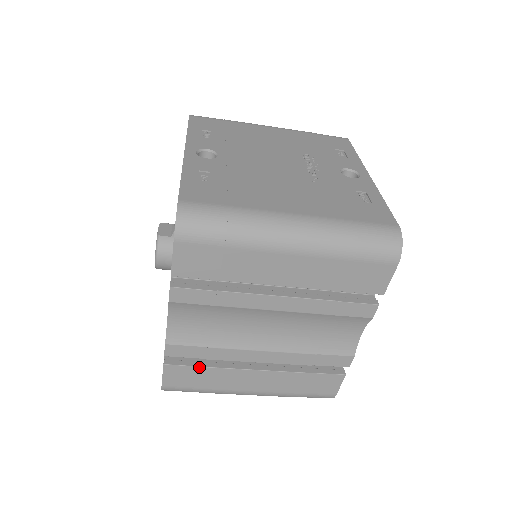
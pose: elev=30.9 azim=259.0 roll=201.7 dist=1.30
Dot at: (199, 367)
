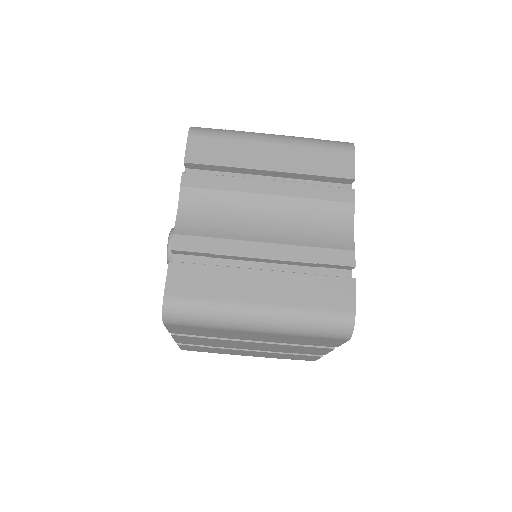
Dot at: (204, 265)
